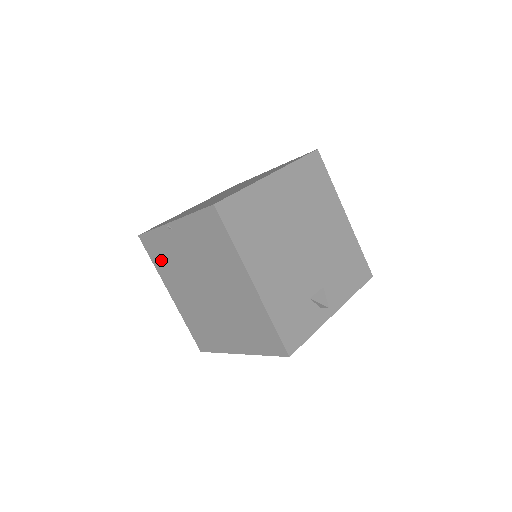
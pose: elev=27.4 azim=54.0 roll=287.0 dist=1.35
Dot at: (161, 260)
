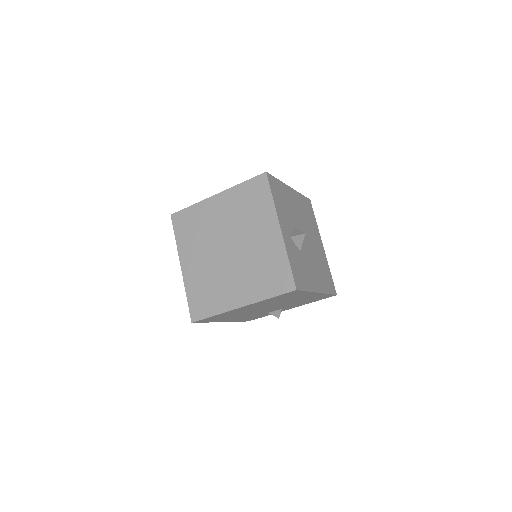
Dot at: occluded
